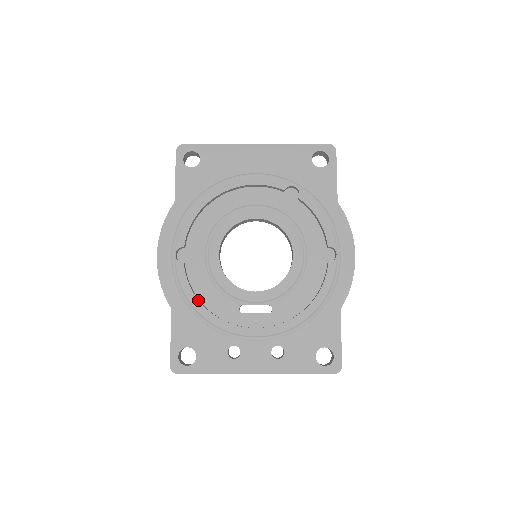
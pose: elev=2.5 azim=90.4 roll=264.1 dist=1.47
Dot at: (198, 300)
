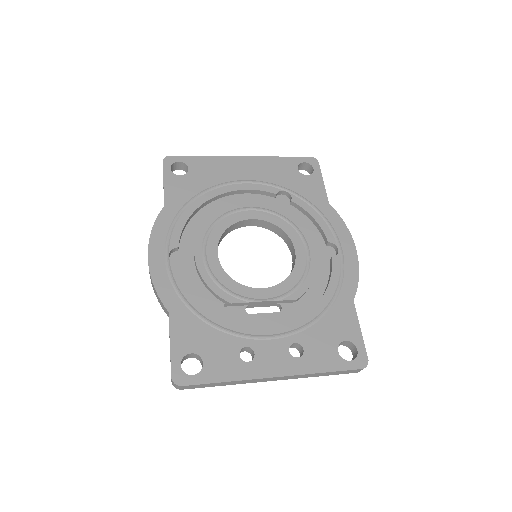
Dot at: (199, 300)
